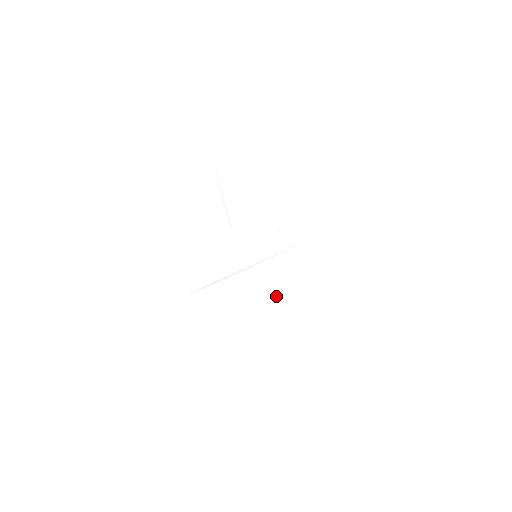
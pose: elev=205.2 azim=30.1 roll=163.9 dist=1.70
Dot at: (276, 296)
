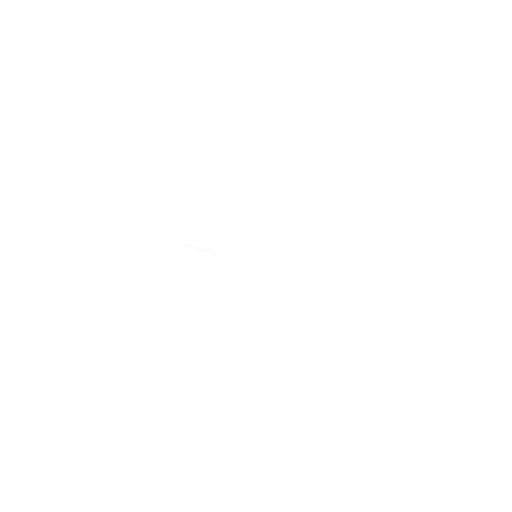
Dot at: (244, 305)
